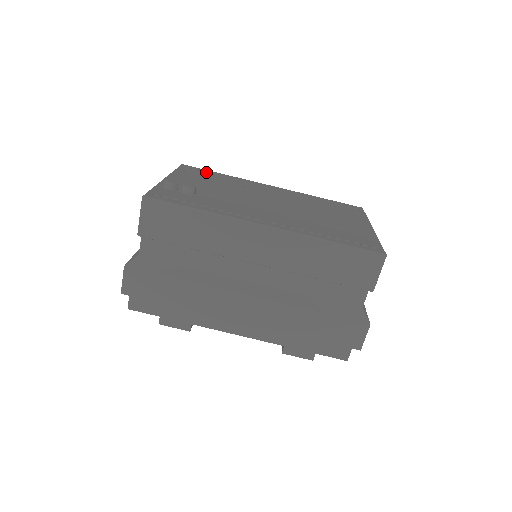
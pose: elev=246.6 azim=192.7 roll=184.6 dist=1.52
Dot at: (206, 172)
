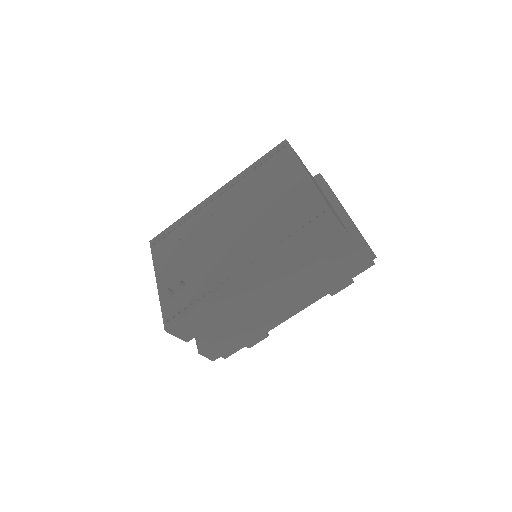
Dot at: (168, 233)
